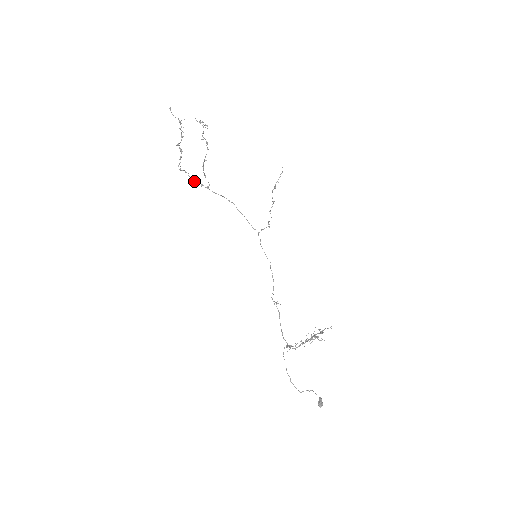
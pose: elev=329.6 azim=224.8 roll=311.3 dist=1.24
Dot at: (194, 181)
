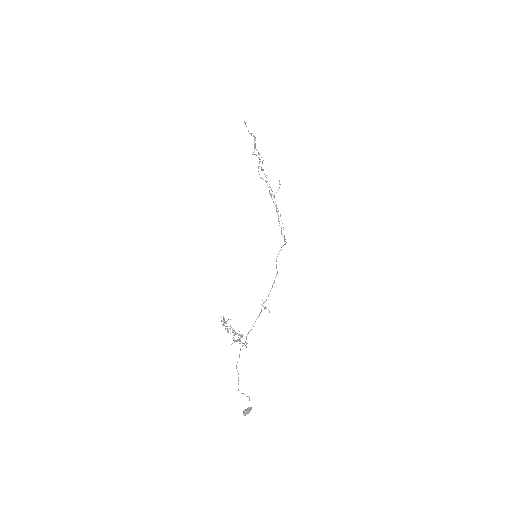
Dot at: (269, 190)
